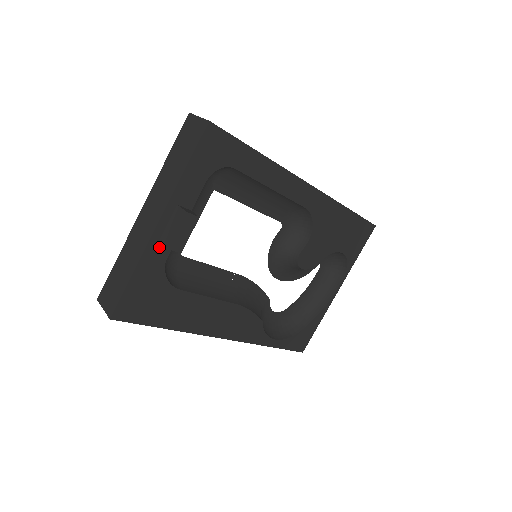
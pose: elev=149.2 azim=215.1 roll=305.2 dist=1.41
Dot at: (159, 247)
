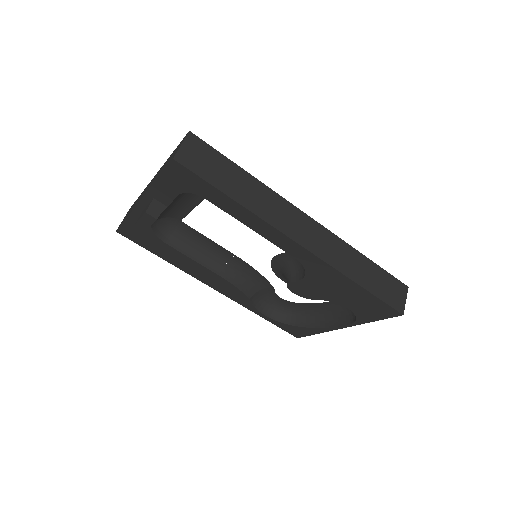
Dot at: occluded
